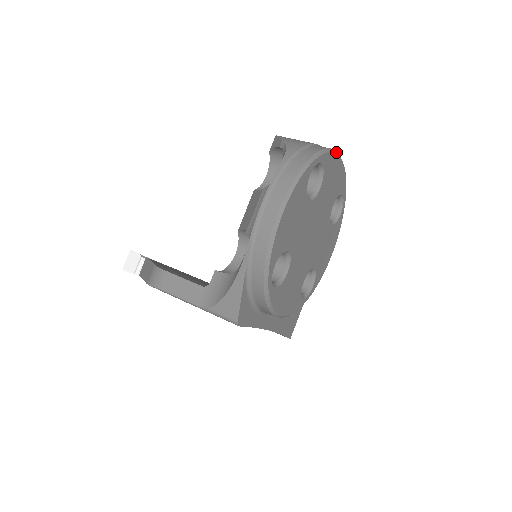
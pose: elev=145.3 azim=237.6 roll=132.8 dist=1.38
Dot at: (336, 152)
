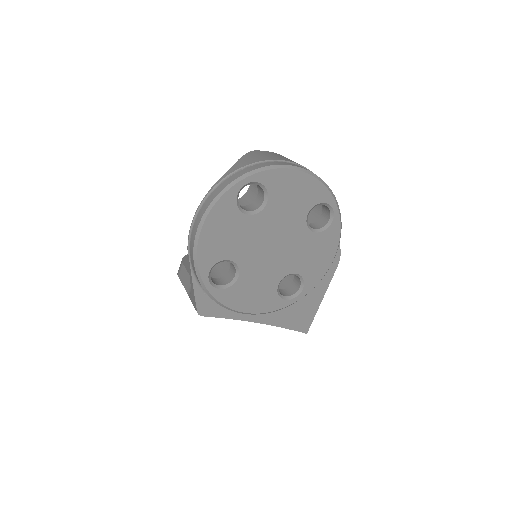
Dot at: (289, 166)
